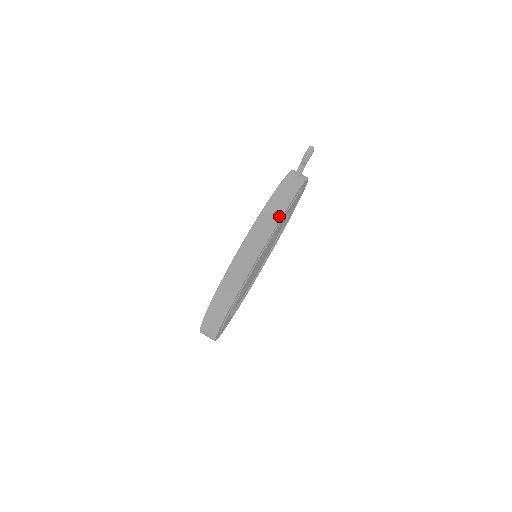
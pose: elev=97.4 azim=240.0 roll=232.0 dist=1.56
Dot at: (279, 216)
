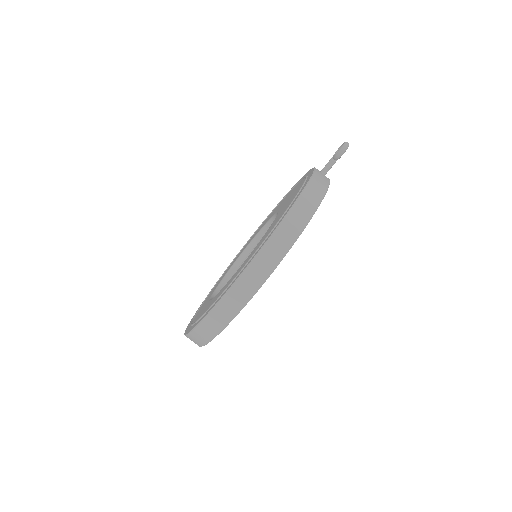
Dot at: (318, 203)
